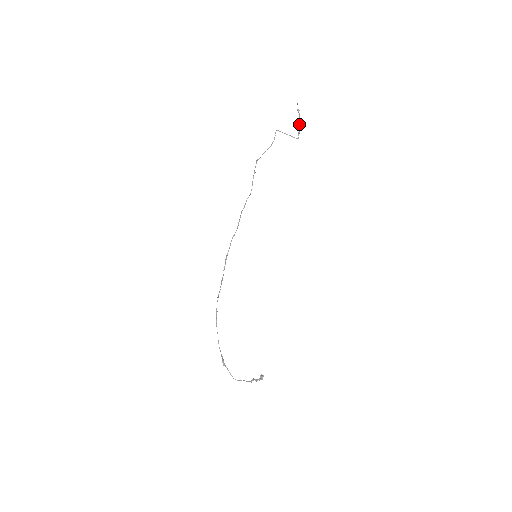
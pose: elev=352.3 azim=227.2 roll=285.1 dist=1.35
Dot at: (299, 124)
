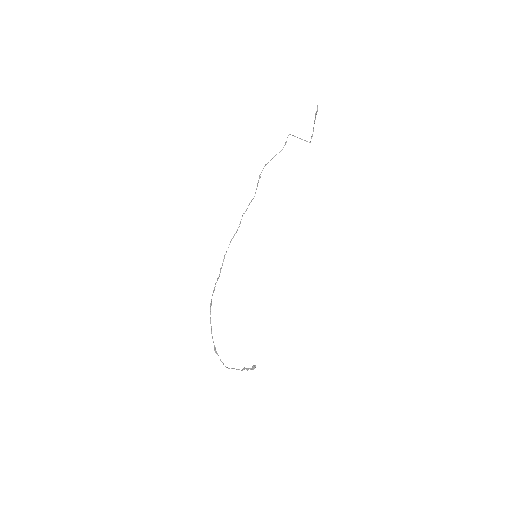
Dot at: (313, 128)
